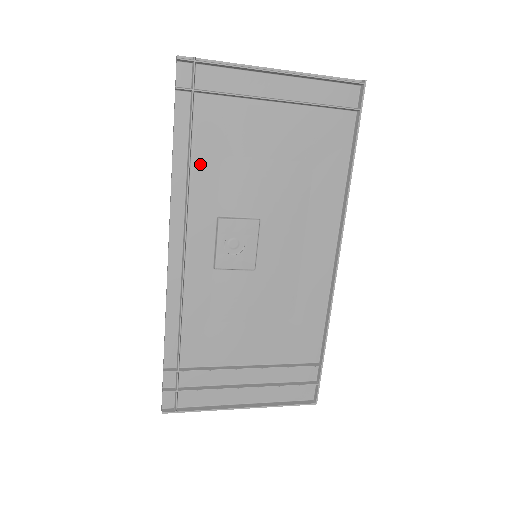
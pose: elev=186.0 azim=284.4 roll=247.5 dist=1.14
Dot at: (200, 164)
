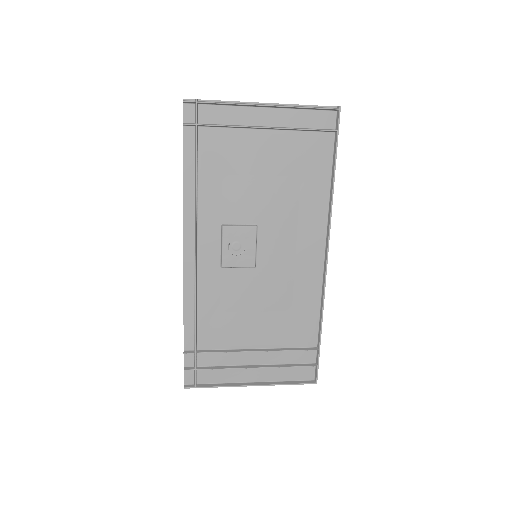
Dot at: (205, 183)
